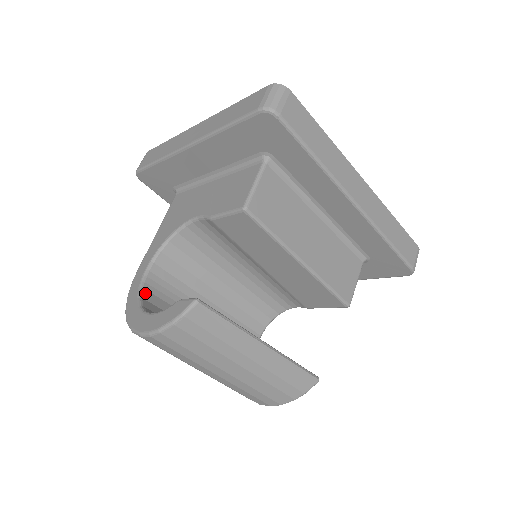
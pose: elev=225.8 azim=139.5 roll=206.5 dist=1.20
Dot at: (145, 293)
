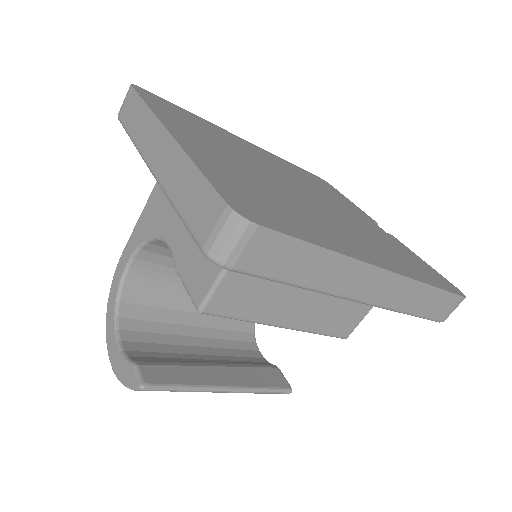
Dot at: (125, 293)
